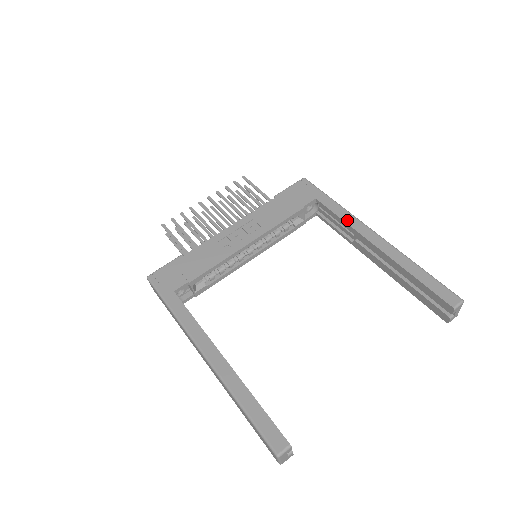
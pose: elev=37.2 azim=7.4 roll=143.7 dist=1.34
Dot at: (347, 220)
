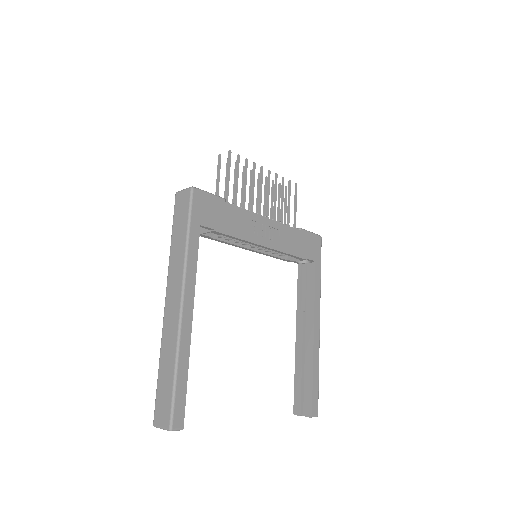
Dot at: (316, 299)
